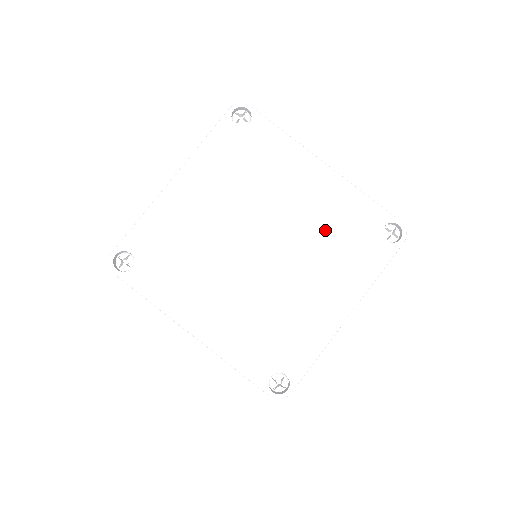
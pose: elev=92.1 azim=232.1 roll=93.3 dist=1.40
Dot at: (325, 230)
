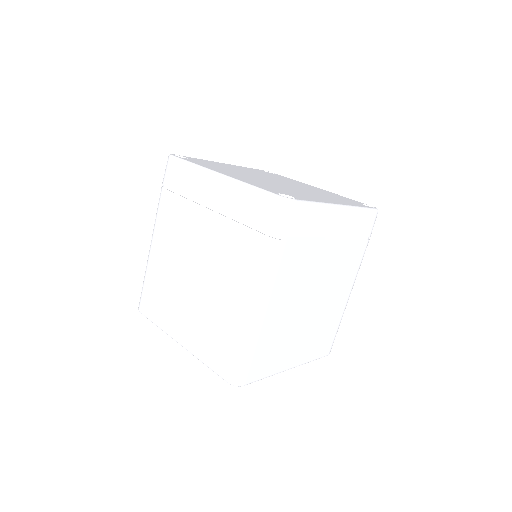
Dot at: occluded
